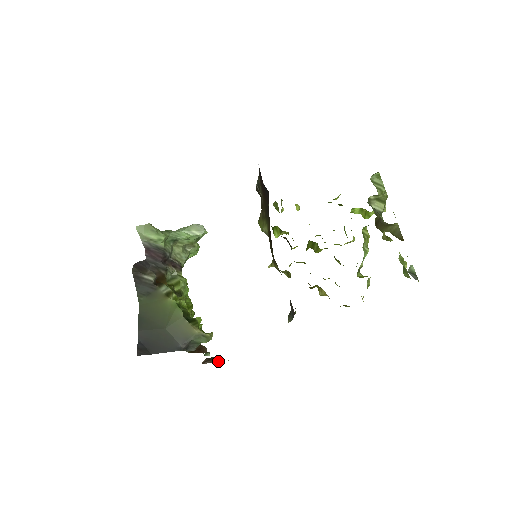
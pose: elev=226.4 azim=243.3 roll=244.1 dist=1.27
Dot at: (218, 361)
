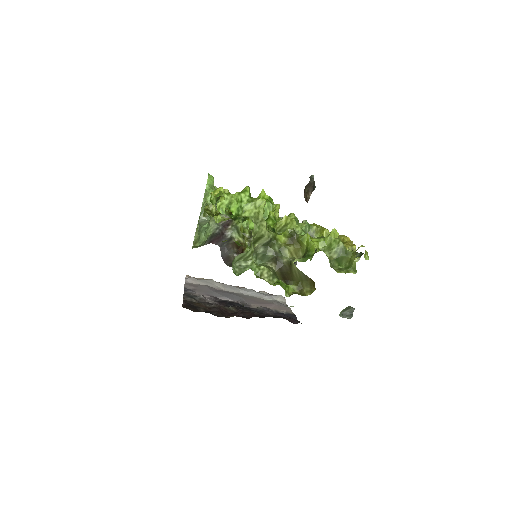
Dot at: (311, 192)
